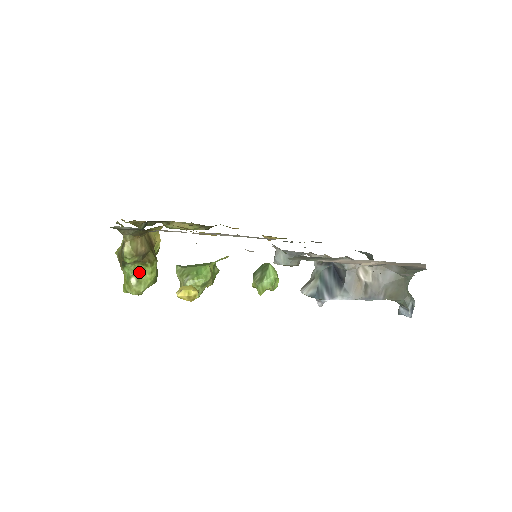
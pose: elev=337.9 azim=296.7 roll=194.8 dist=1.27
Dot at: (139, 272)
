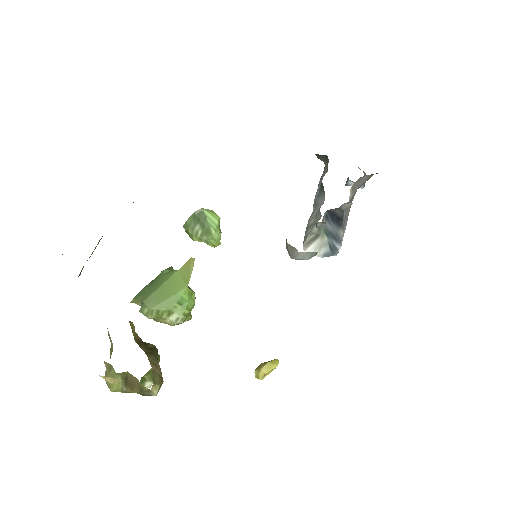
Dot at: (148, 374)
